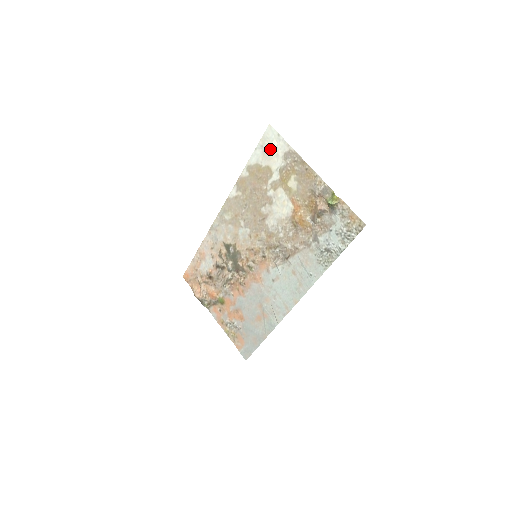
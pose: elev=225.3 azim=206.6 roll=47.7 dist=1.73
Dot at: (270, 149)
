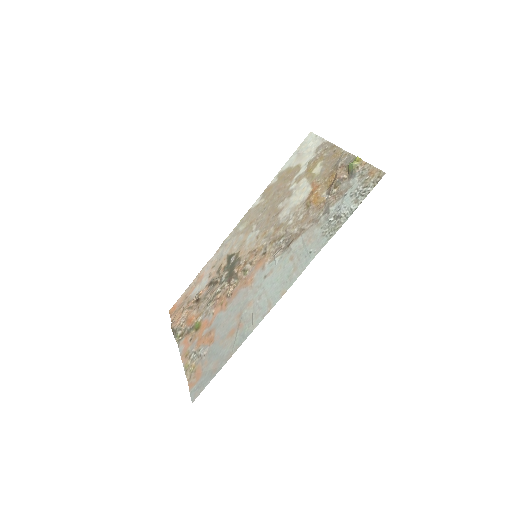
Dot at: (305, 150)
